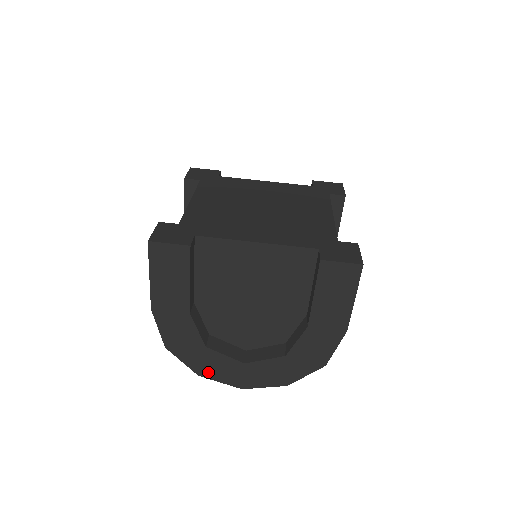
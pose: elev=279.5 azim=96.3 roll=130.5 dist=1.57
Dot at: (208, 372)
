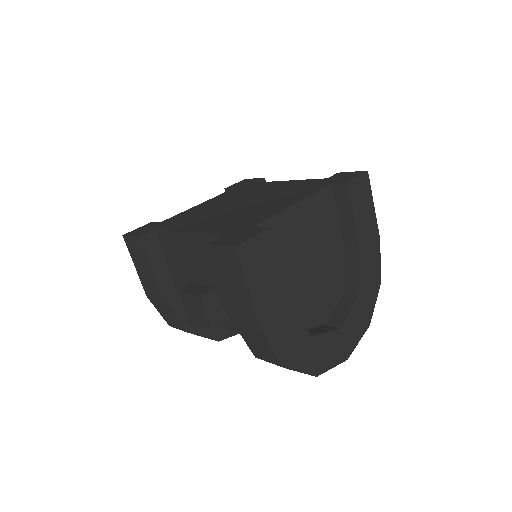
Dot at: (321, 365)
